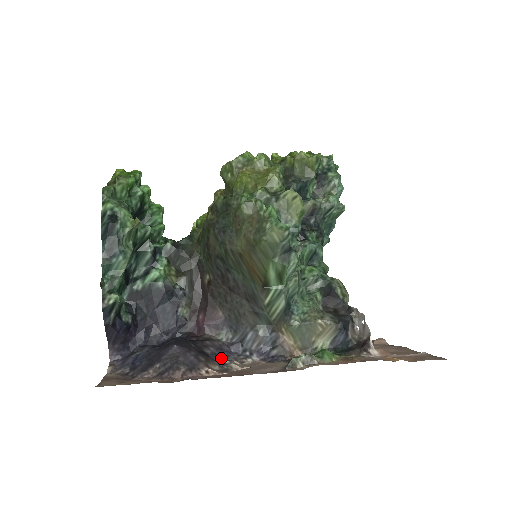
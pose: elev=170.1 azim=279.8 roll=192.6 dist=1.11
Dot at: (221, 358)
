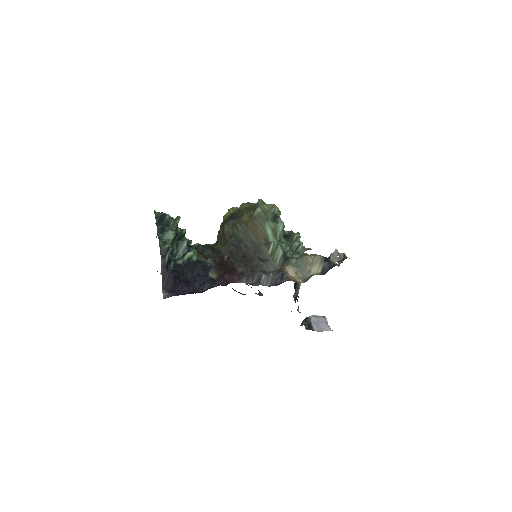
Dot at: occluded
